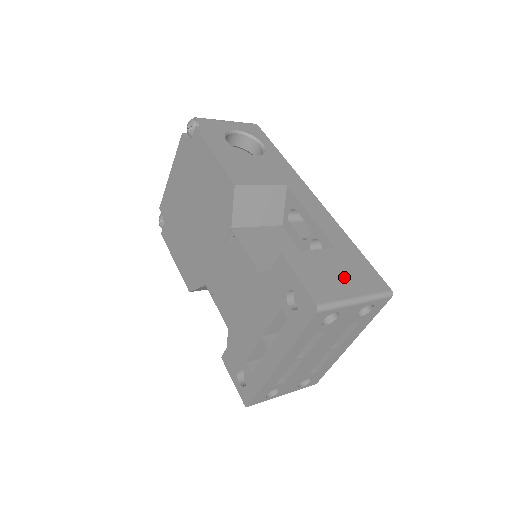
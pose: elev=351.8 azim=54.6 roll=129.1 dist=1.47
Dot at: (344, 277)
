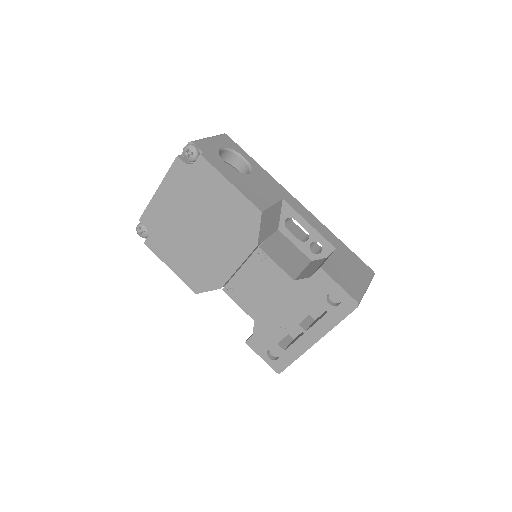
Dot at: (353, 272)
